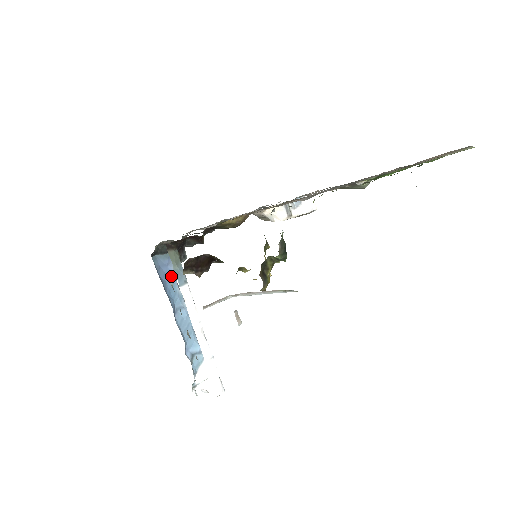
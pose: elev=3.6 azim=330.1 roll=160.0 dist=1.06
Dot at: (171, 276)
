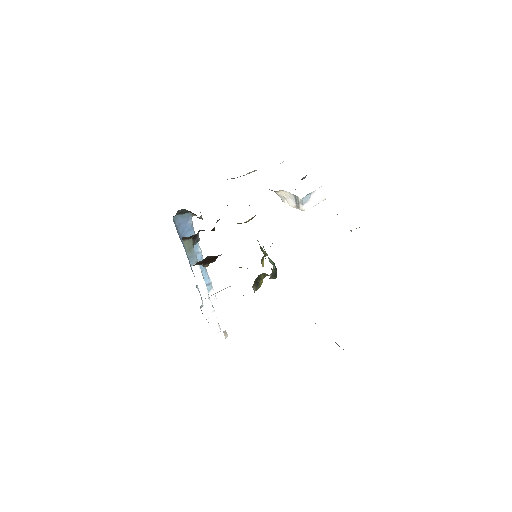
Dot at: (189, 229)
